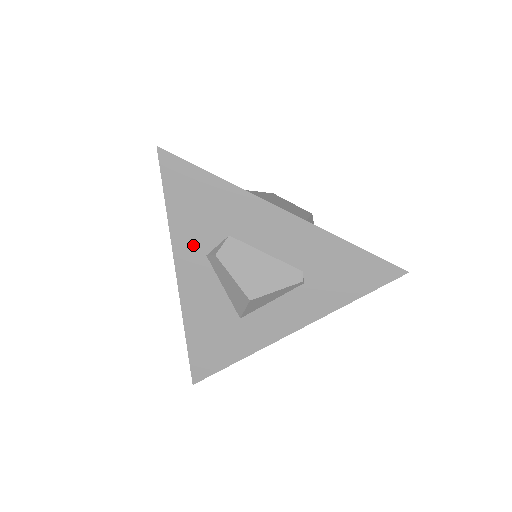
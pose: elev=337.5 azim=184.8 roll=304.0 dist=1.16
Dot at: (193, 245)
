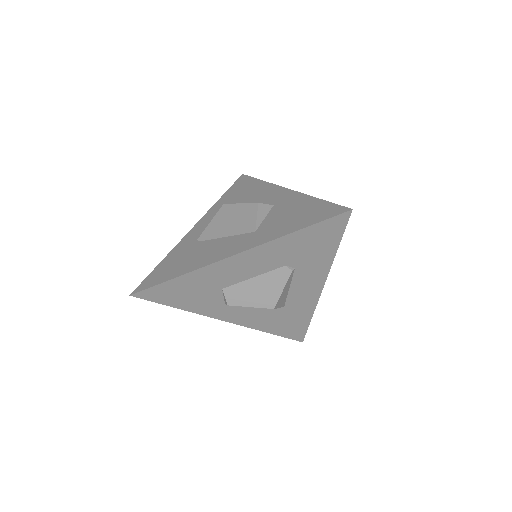
Dot at: (212, 307)
